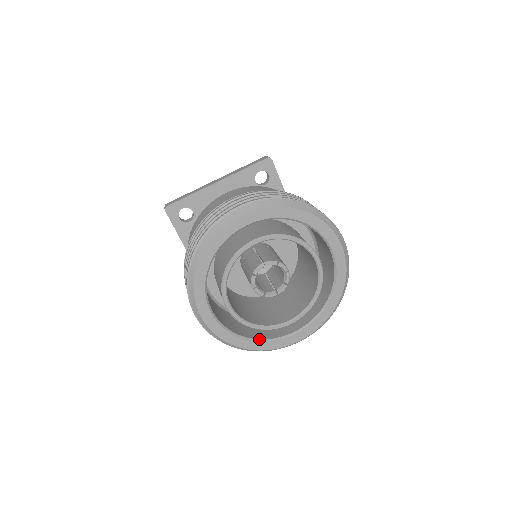
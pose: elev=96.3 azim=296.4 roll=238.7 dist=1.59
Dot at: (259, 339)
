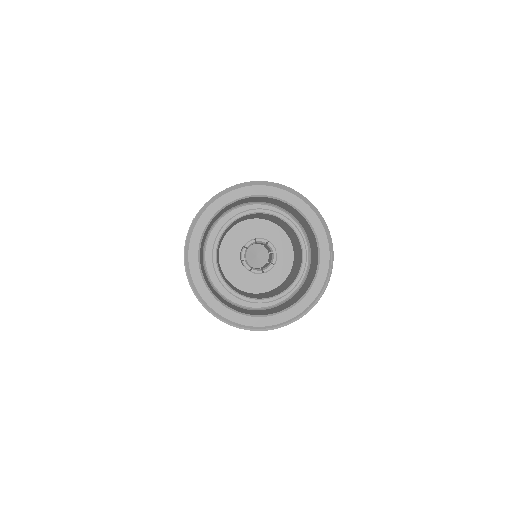
Dot at: (238, 311)
